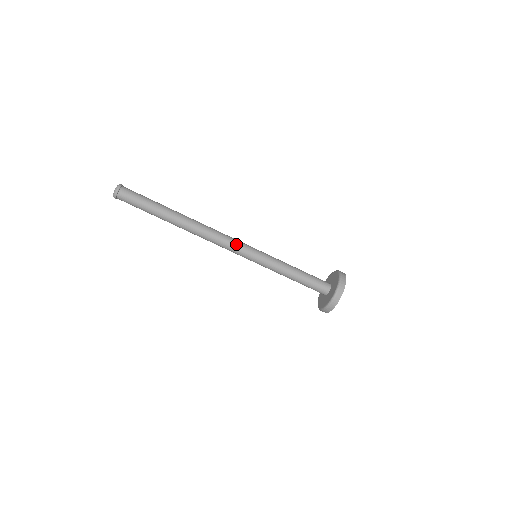
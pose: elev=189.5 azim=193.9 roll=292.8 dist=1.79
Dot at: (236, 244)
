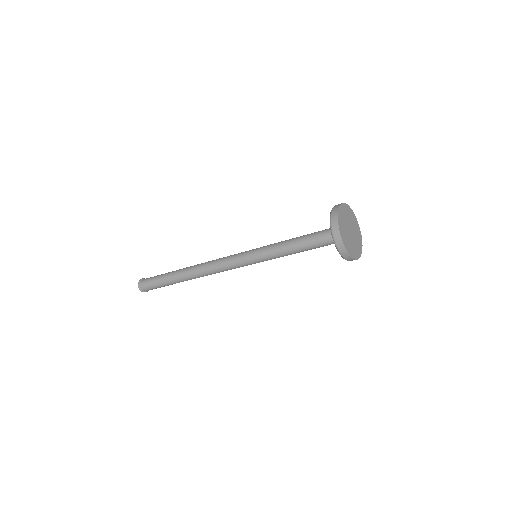
Dot at: (231, 262)
